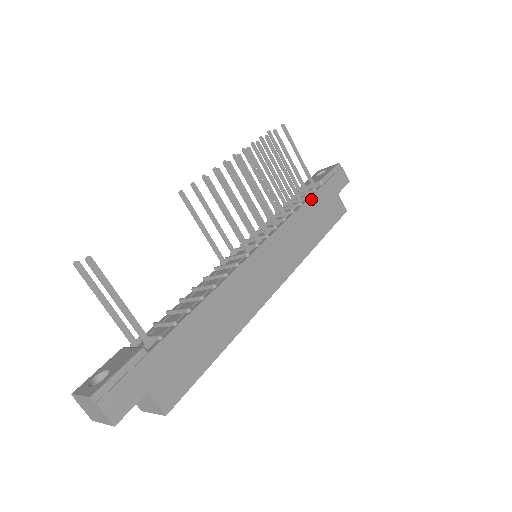
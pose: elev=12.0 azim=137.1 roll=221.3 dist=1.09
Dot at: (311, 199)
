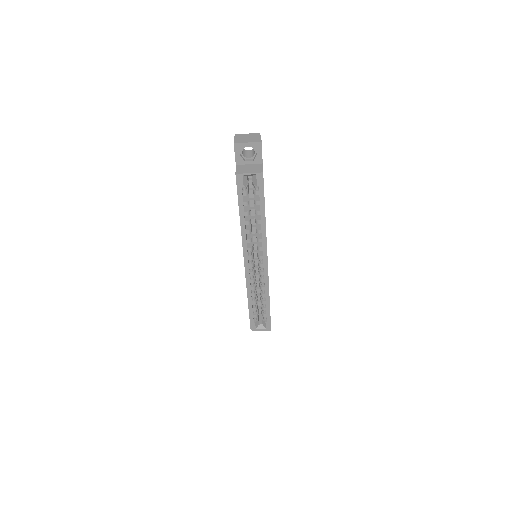
Dot at: occluded
